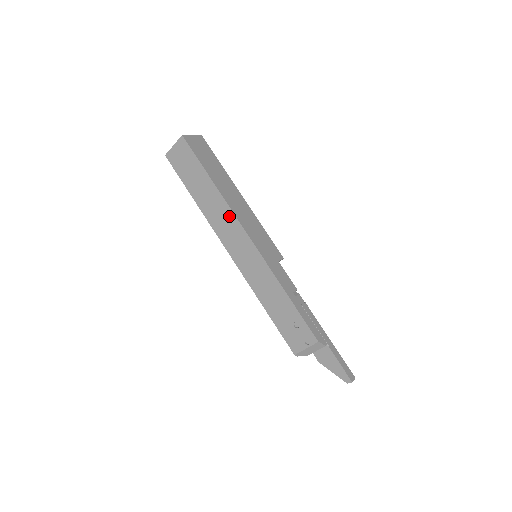
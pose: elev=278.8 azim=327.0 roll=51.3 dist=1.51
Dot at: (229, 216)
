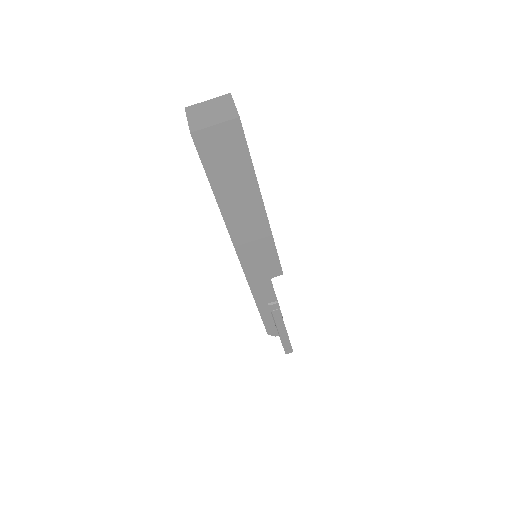
Dot at: occluded
